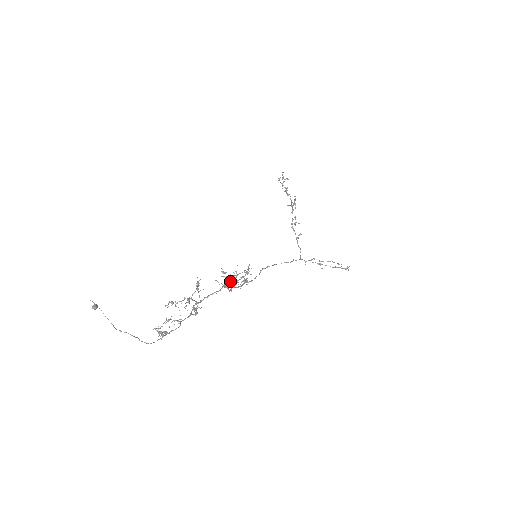
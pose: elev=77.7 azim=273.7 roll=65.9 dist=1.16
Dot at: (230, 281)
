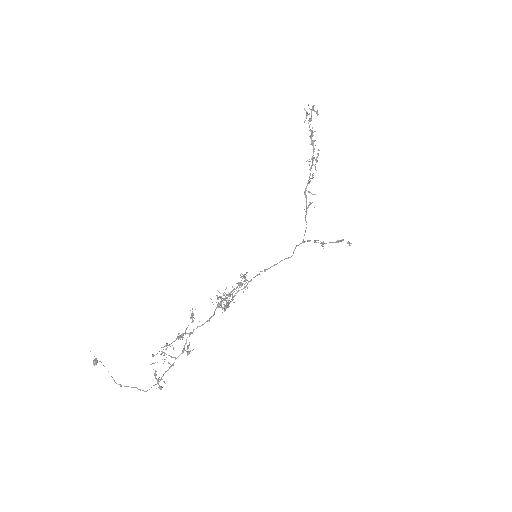
Dot at: (224, 300)
